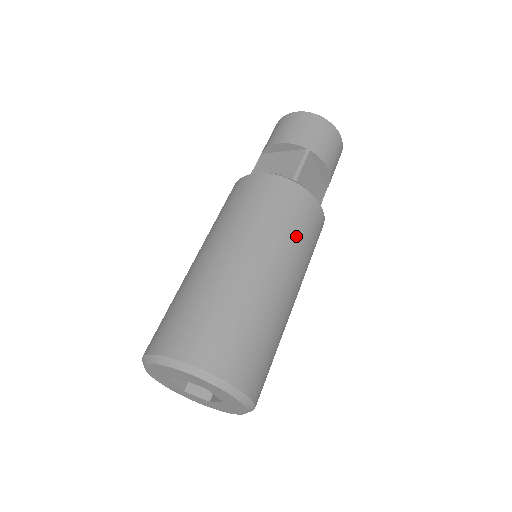
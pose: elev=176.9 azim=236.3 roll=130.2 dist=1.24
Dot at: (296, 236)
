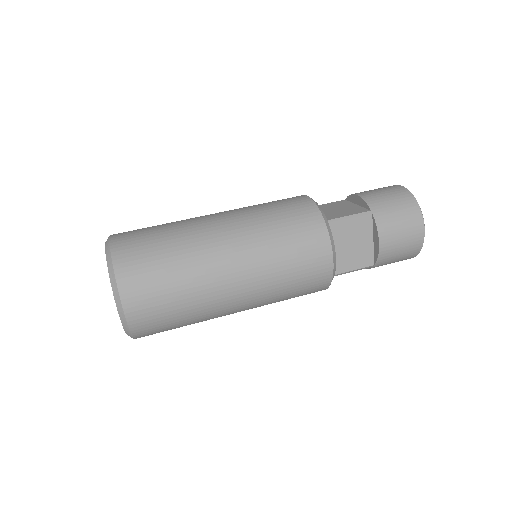
Dot at: (279, 252)
